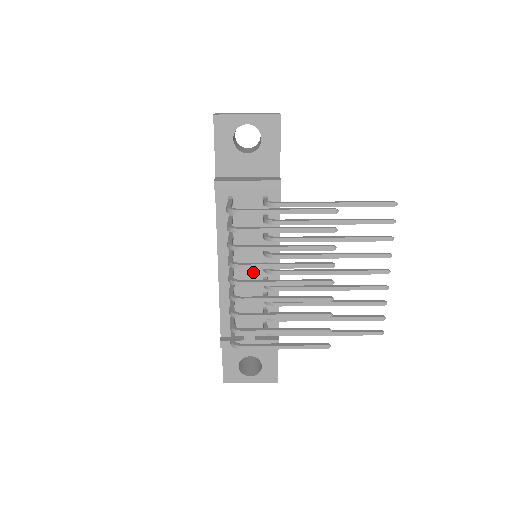
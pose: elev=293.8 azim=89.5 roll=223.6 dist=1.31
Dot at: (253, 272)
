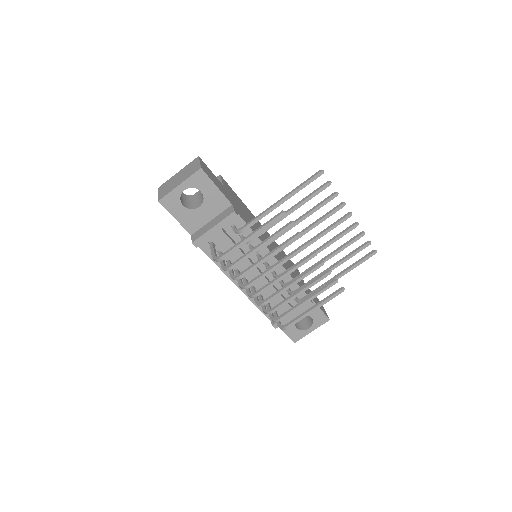
Dot at: occluded
